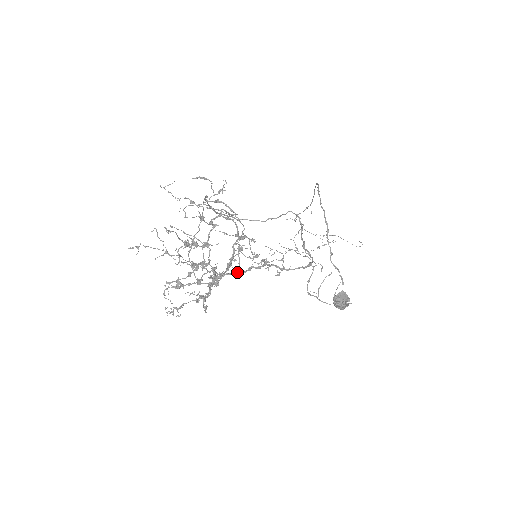
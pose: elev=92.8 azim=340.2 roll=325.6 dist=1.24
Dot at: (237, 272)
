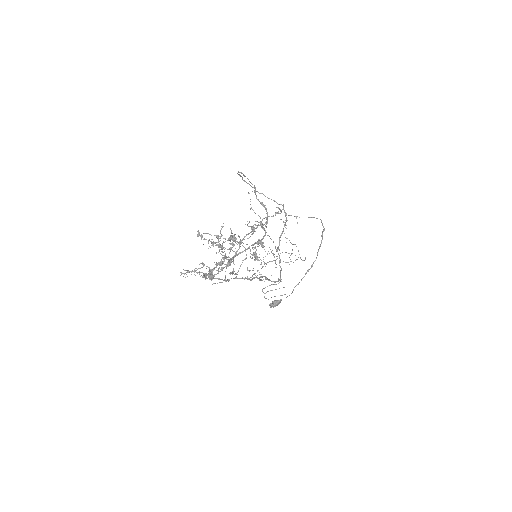
Dot at: (248, 279)
